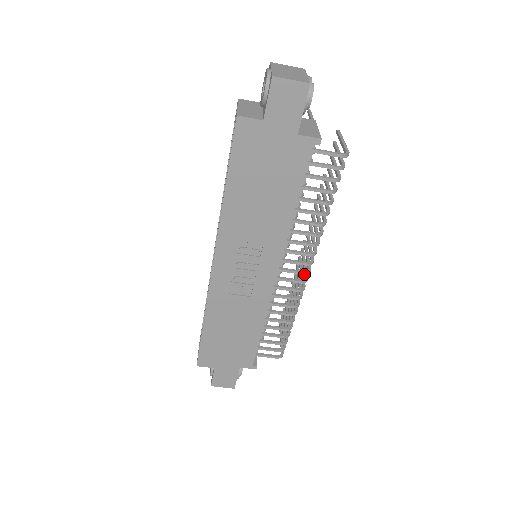
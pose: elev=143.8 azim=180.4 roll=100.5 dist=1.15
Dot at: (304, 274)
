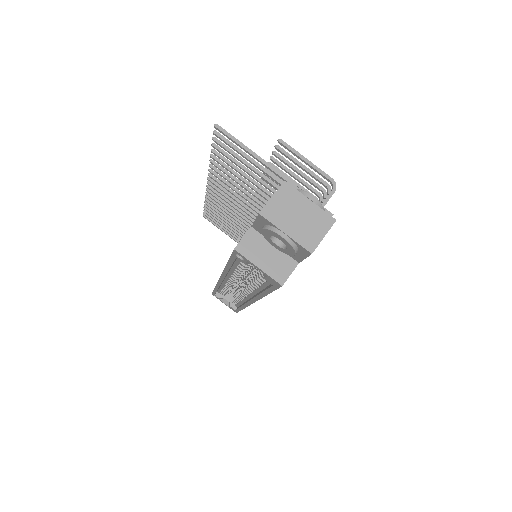
Dot at: occluded
